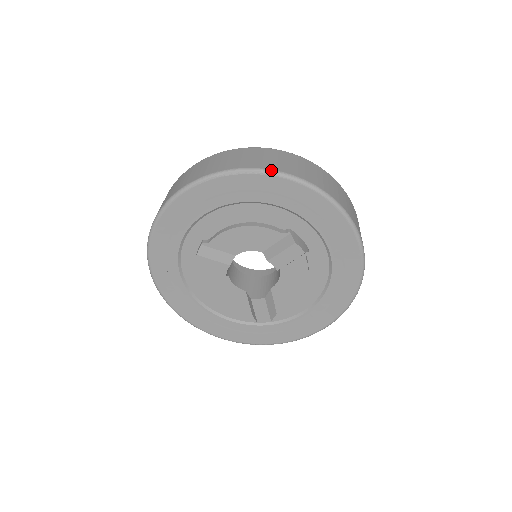
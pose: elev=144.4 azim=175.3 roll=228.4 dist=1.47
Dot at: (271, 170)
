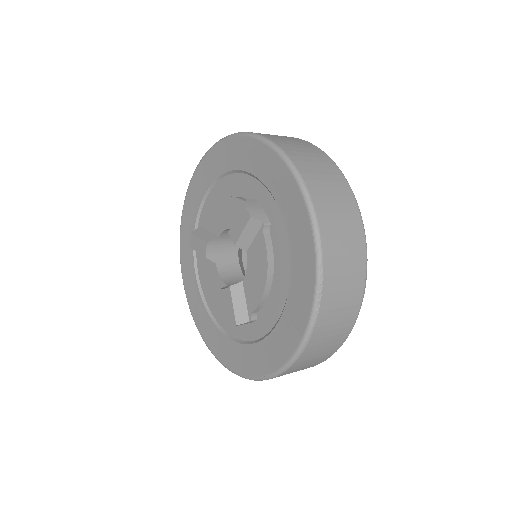
Dot at: (238, 132)
